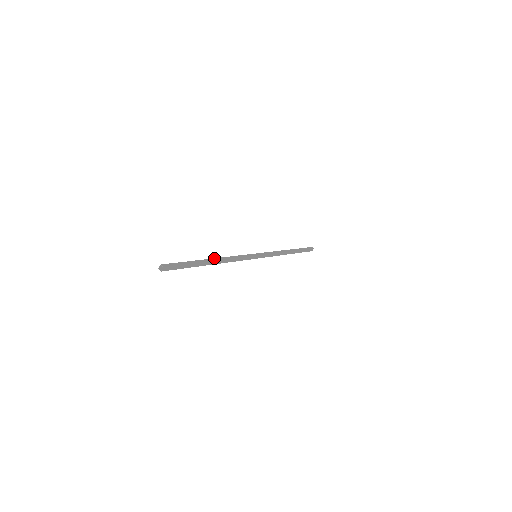
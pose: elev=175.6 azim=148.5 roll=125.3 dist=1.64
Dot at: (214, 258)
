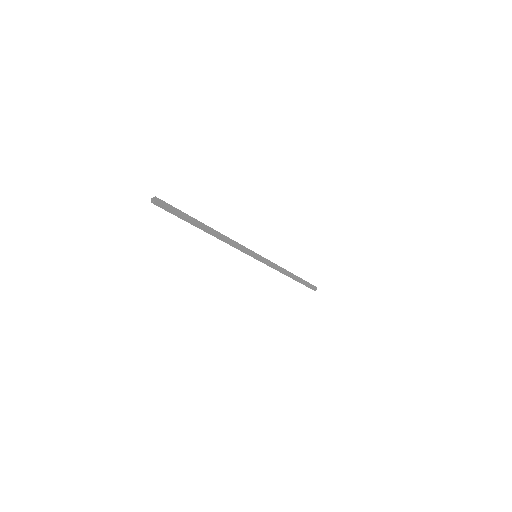
Dot at: occluded
